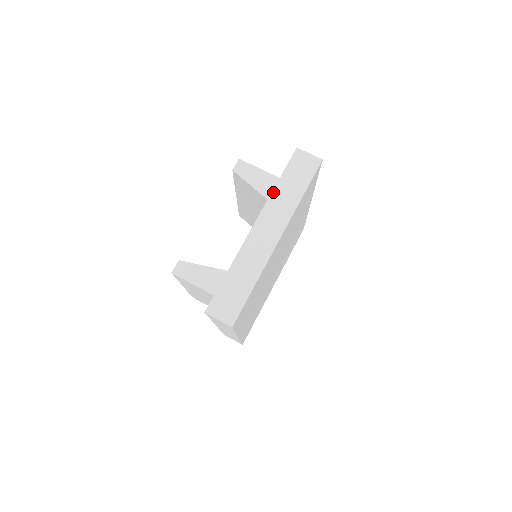
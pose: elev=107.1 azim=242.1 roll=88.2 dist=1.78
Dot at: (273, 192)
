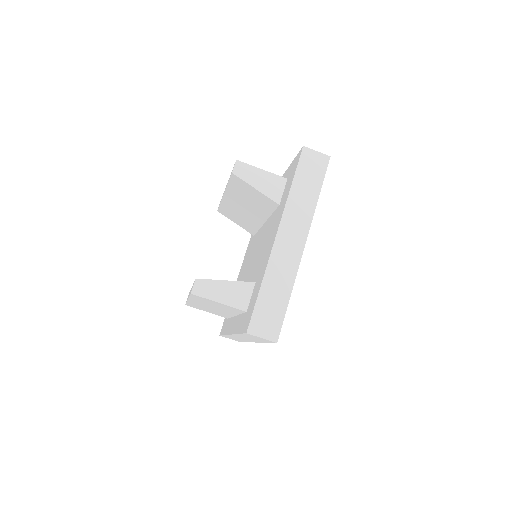
Dot at: (289, 196)
